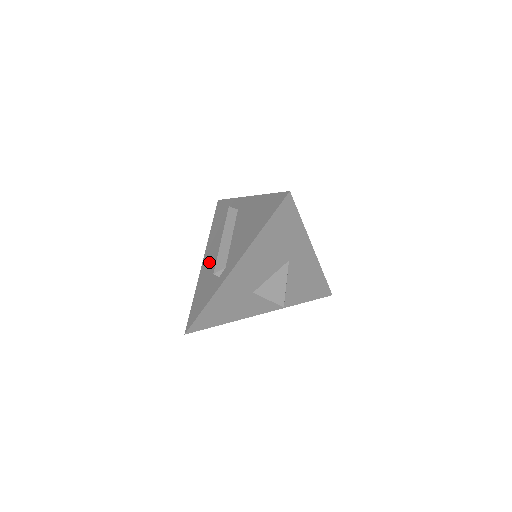
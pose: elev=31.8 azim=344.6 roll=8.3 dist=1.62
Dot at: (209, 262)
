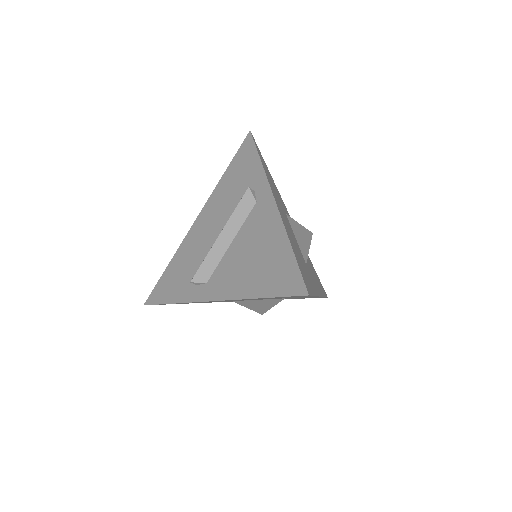
Dot at: (199, 237)
